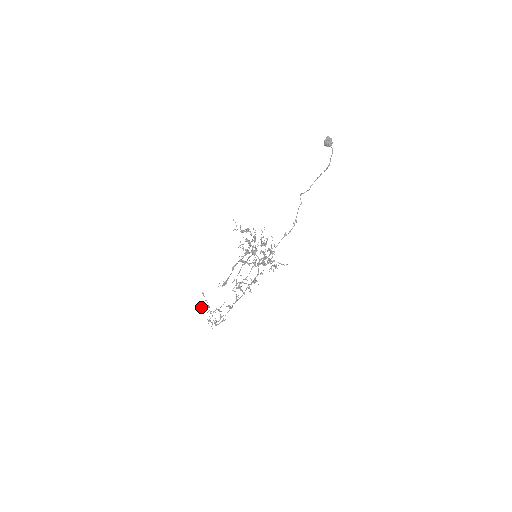
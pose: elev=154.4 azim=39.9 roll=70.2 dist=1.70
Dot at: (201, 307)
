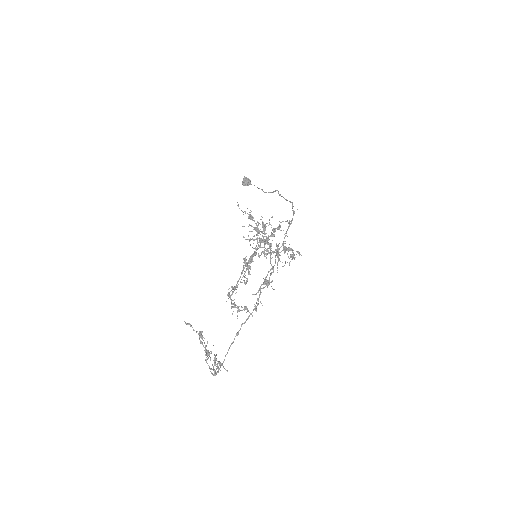
Dot at: (202, 336)
